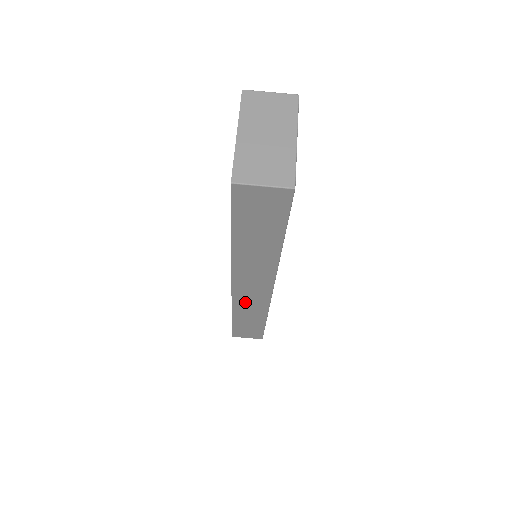
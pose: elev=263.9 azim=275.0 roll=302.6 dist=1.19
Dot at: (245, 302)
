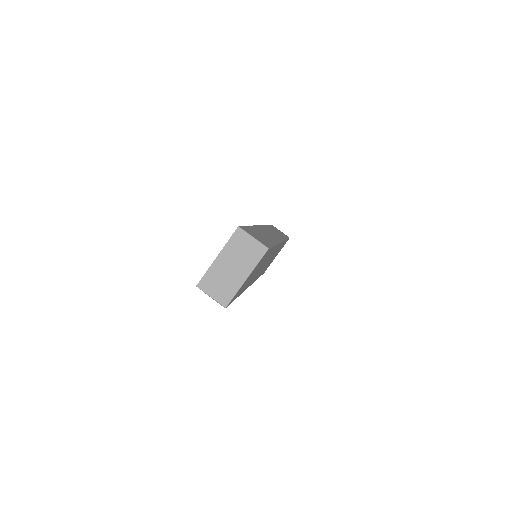
Dot at: occluded
